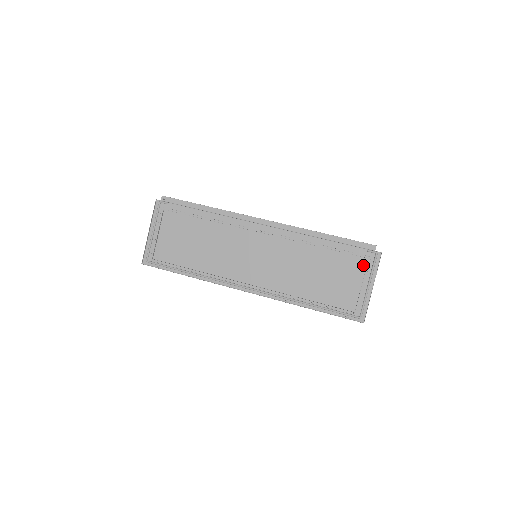
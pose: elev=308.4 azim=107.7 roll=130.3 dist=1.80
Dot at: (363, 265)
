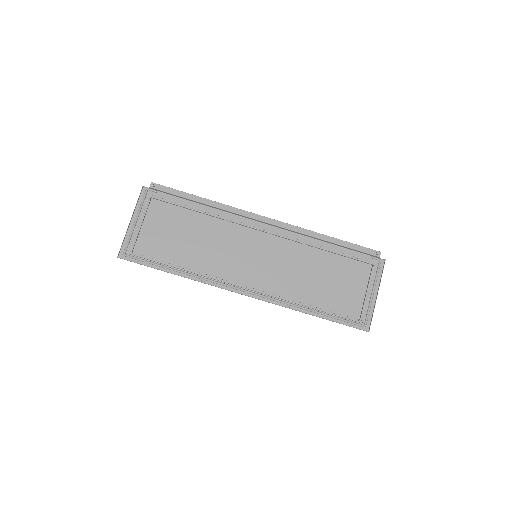
Dot at: (367, 271)
